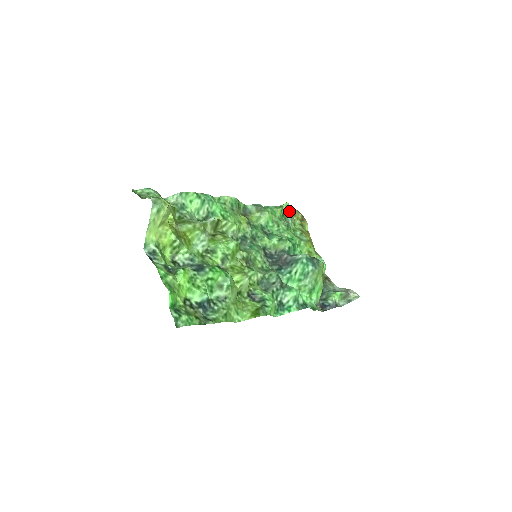
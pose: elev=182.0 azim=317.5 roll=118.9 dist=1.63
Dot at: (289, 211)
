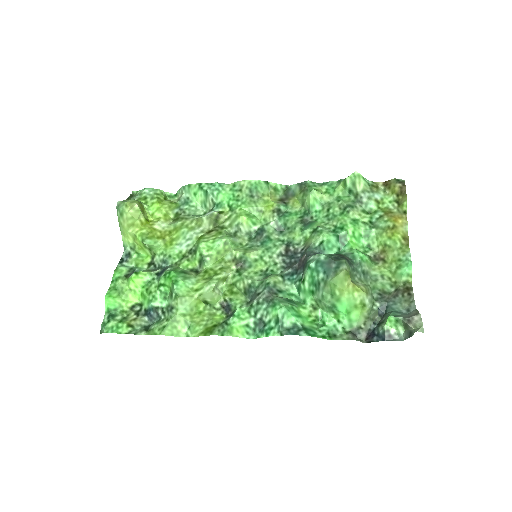
Dot at: (364, 184)
